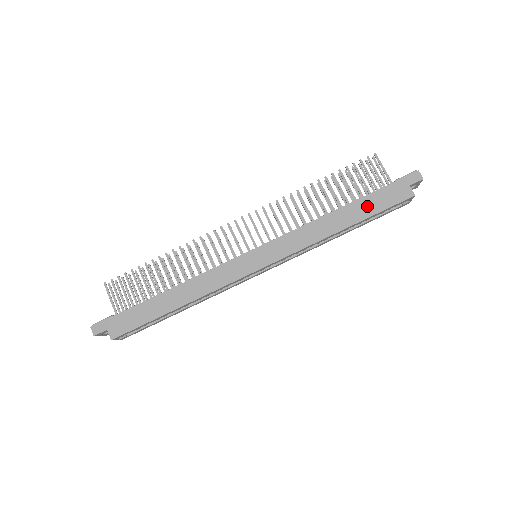
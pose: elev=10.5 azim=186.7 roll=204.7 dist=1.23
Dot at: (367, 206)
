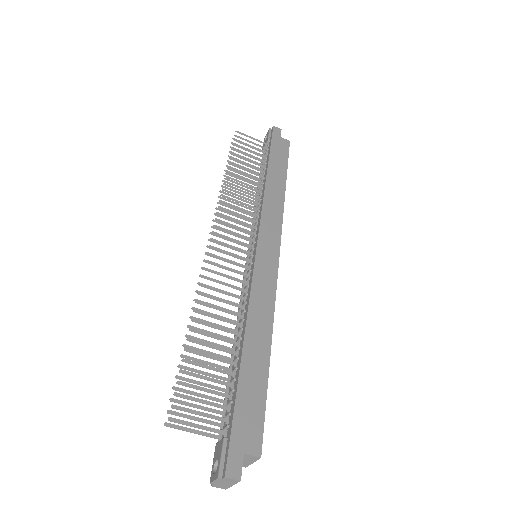
Dot at: (278, 163)
